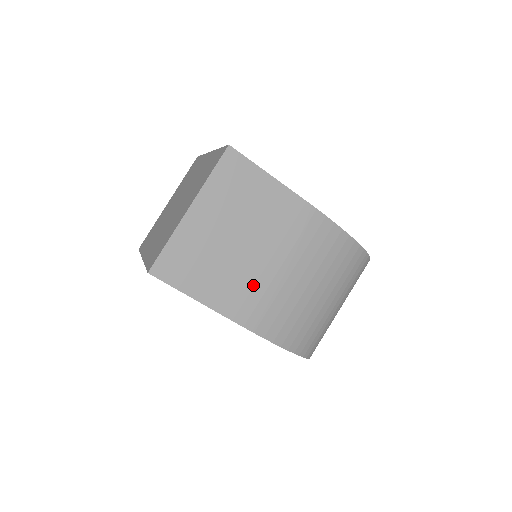
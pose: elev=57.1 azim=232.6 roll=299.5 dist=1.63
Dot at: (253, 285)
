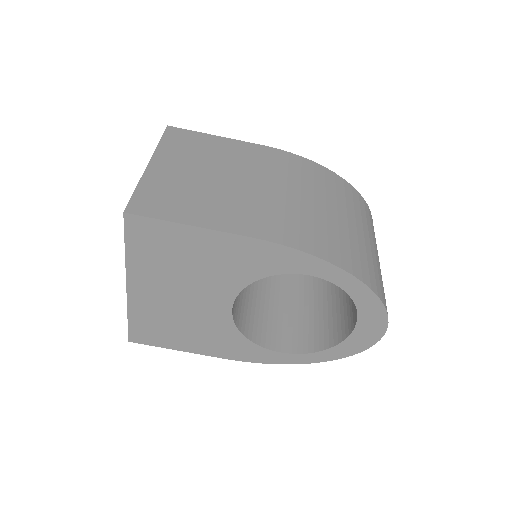
Dot at: (252, 205)
